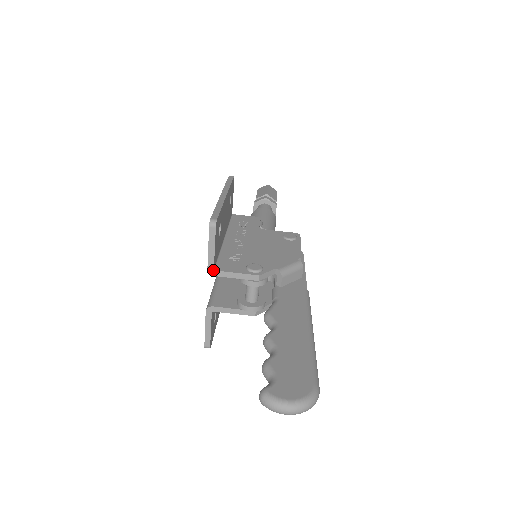
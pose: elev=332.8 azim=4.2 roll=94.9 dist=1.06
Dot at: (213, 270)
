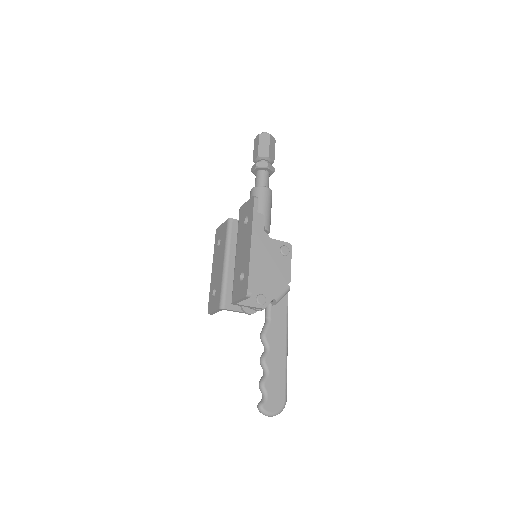
Dot at: (235, 304)
